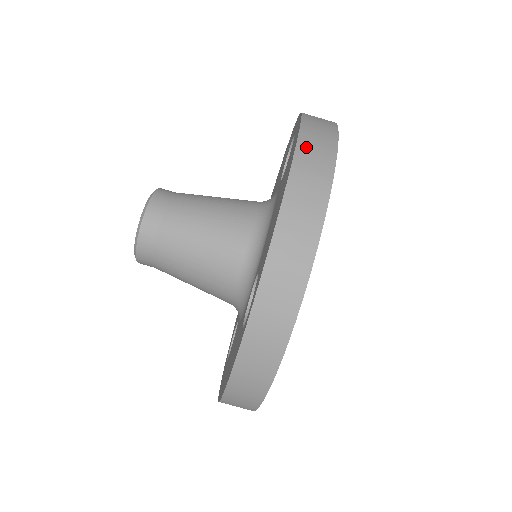
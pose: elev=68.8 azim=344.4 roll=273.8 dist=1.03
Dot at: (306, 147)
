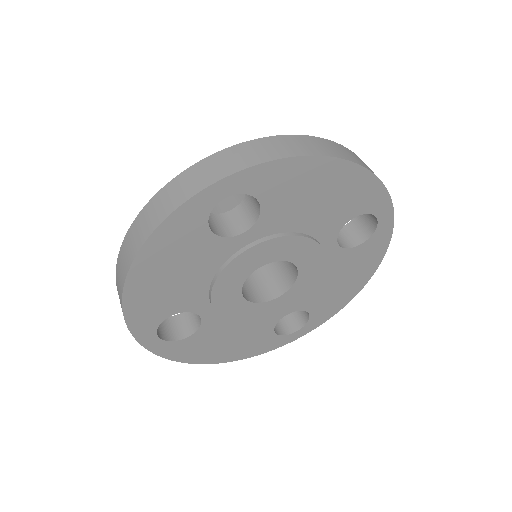
Dot at: (355, 155)
